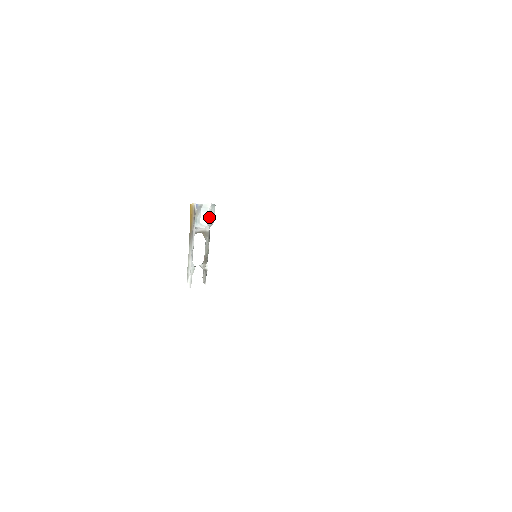
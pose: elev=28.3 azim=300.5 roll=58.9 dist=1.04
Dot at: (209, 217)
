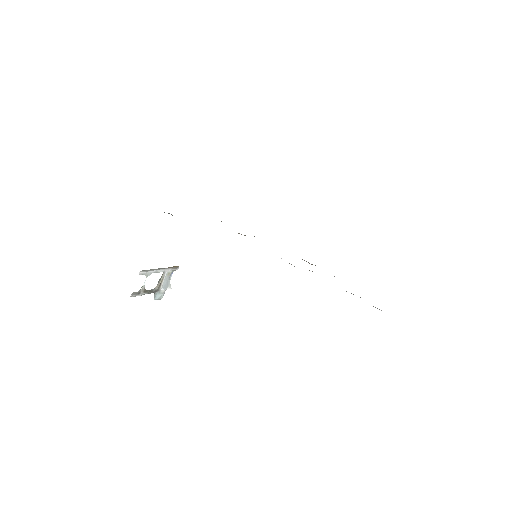
Dot at: (165, 288)
